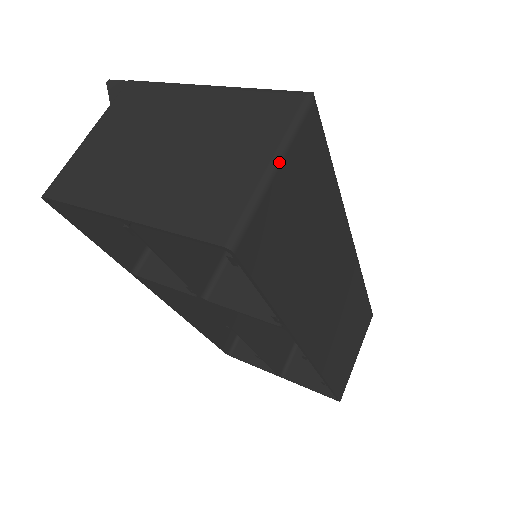
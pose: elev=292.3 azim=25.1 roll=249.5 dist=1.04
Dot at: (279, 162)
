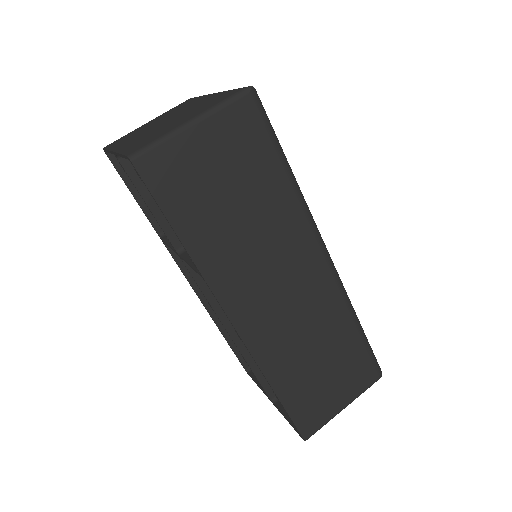
Dot at: (197, 120)
